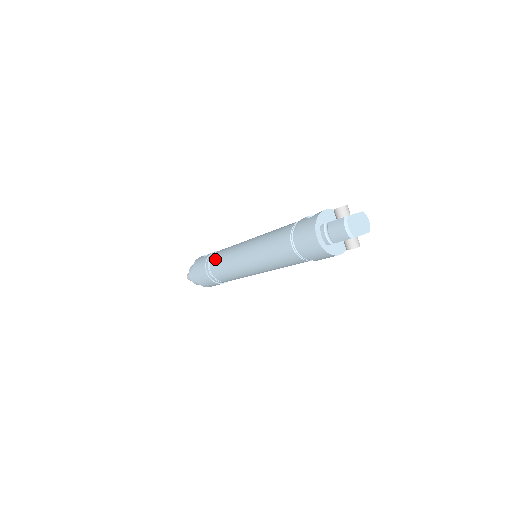
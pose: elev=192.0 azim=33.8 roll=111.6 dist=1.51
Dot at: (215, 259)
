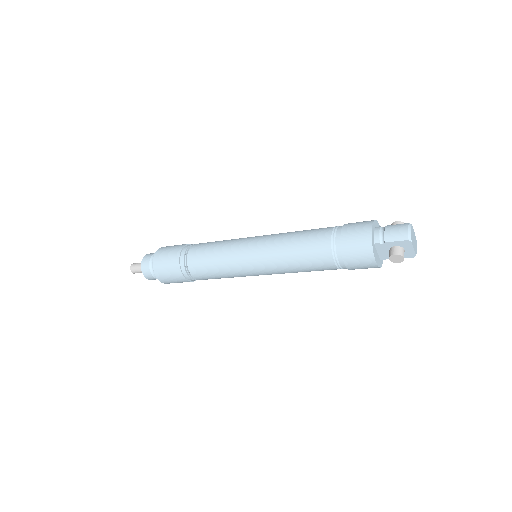
Dot at: (204, 243)
